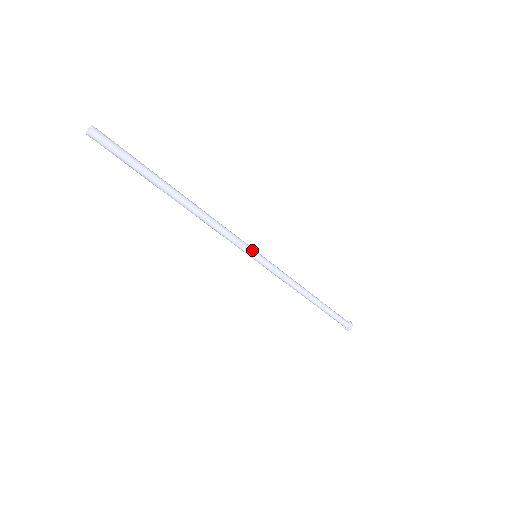
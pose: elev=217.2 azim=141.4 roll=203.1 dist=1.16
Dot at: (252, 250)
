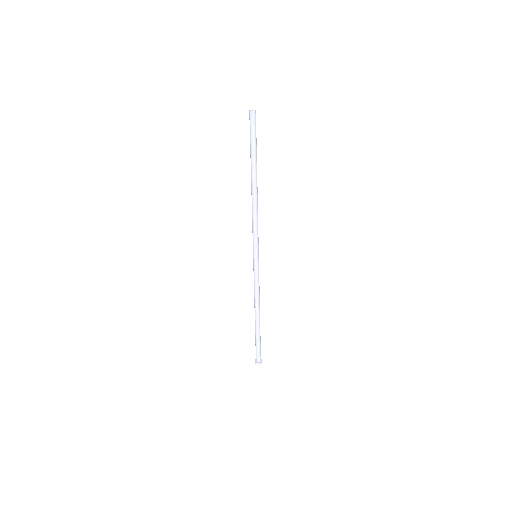
Dot at: (257, 250)
